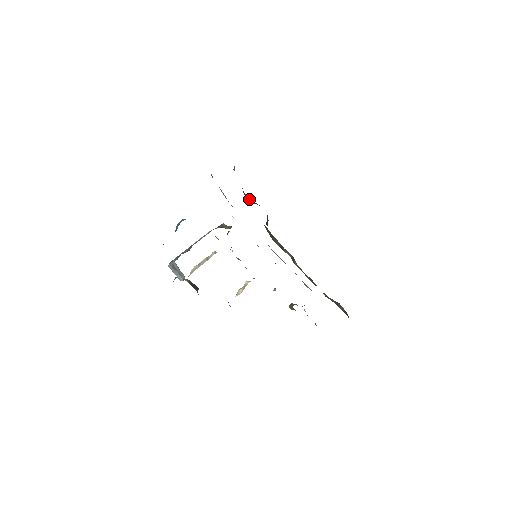
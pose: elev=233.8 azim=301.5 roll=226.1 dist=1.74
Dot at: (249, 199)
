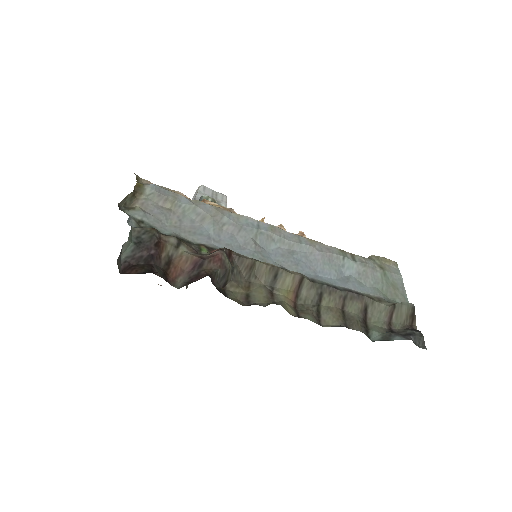
Dot at: (180, 262)
